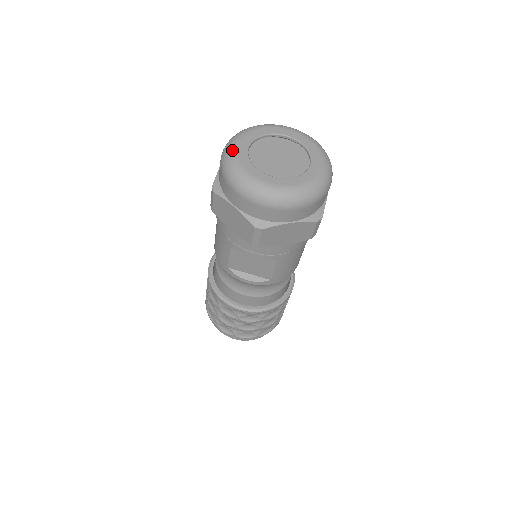
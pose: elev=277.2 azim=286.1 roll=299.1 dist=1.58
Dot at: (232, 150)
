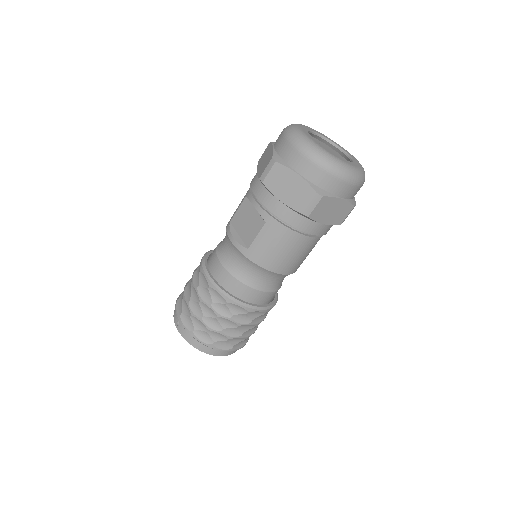
Dot at: occluded
